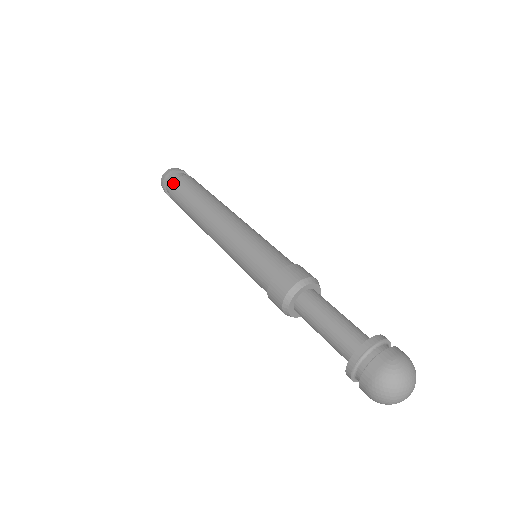
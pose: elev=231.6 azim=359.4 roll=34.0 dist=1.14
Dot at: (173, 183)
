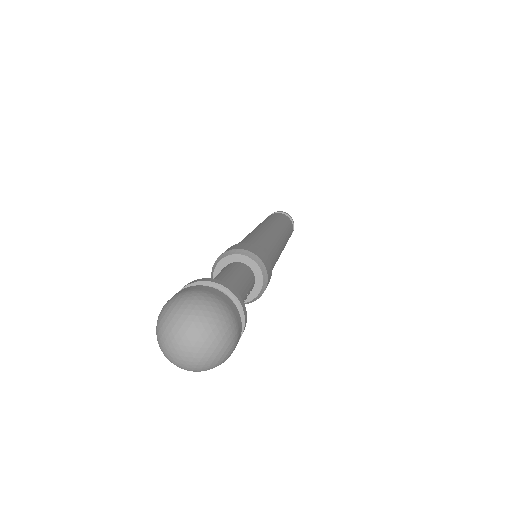
Dot at: occluded
